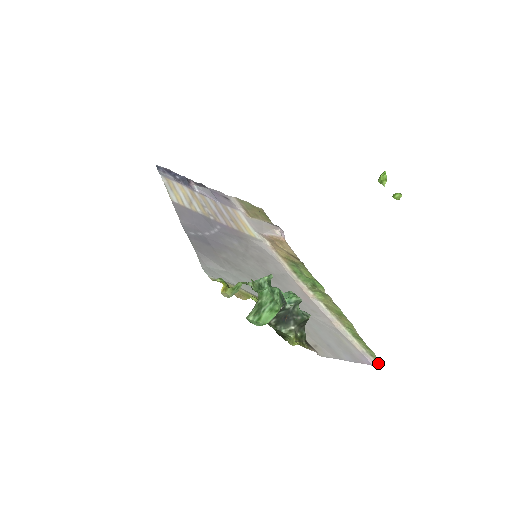
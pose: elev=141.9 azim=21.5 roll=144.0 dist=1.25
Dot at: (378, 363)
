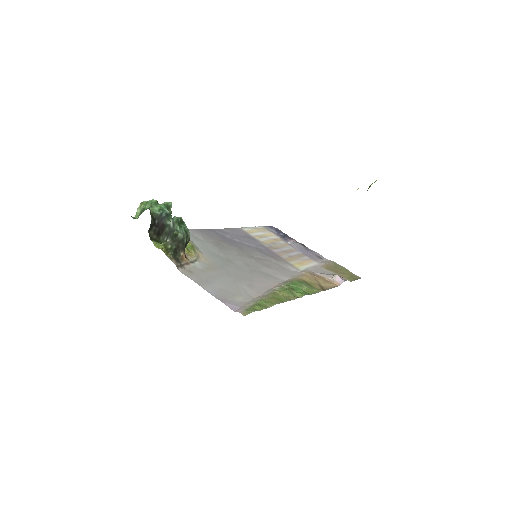
Dot at: (243, 313)
